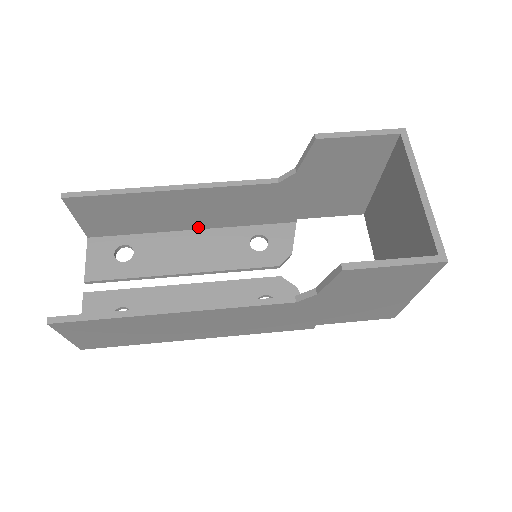
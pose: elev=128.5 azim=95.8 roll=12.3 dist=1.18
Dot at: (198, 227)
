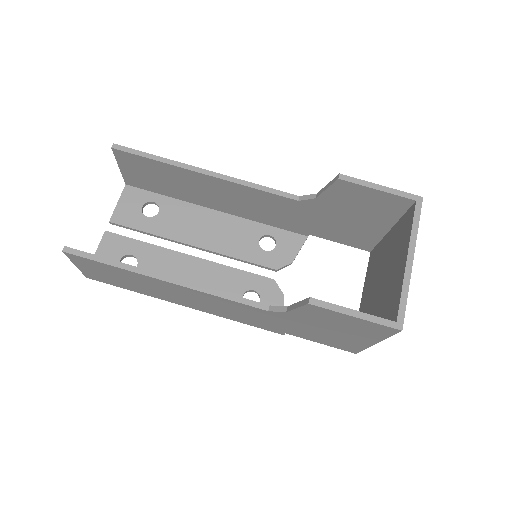
Dot at: (221, 210)
